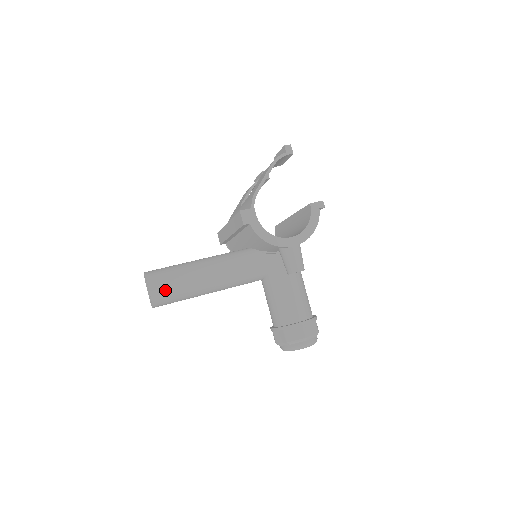
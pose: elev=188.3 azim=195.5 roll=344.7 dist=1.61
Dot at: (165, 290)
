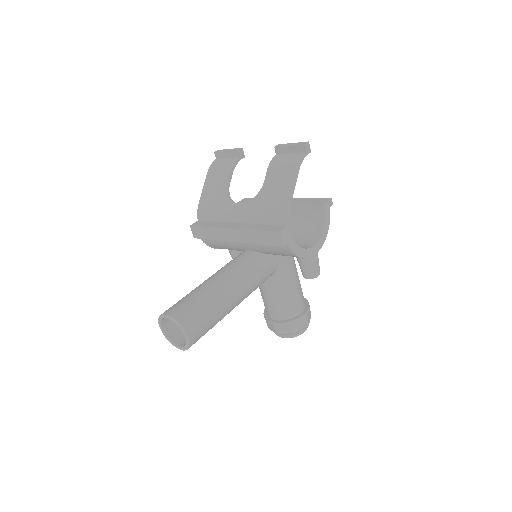
Dot at: (201, 331)
